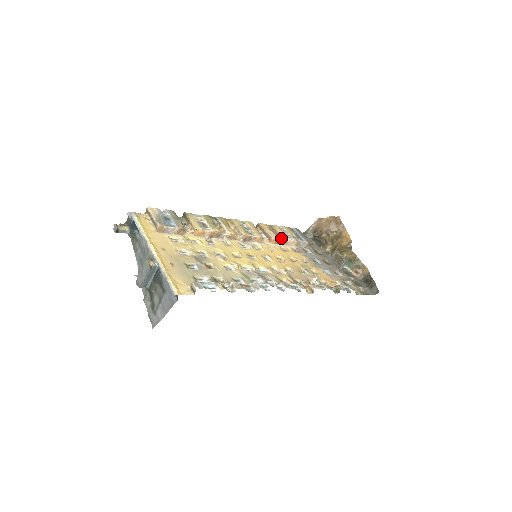
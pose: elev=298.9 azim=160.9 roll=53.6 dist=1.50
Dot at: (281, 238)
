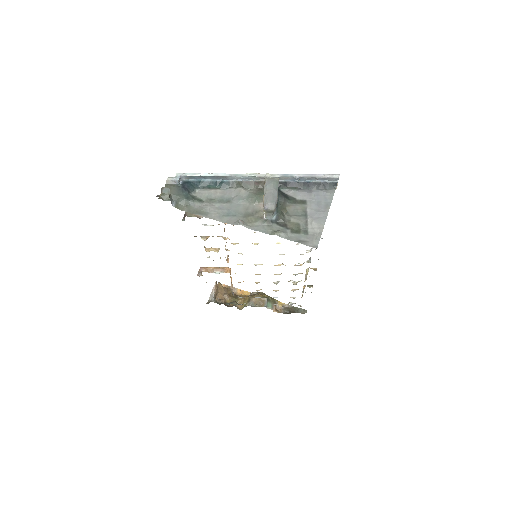
Dot at: occluded
